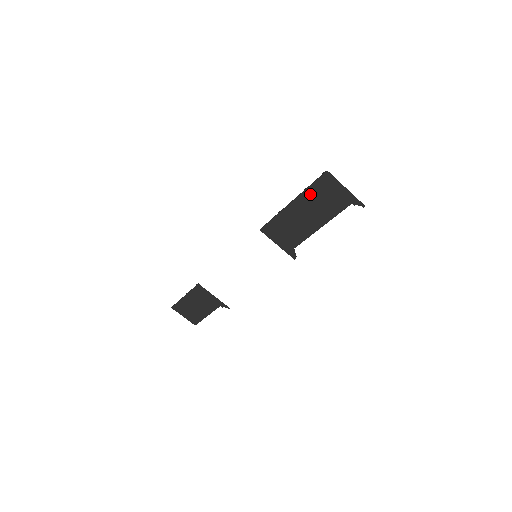
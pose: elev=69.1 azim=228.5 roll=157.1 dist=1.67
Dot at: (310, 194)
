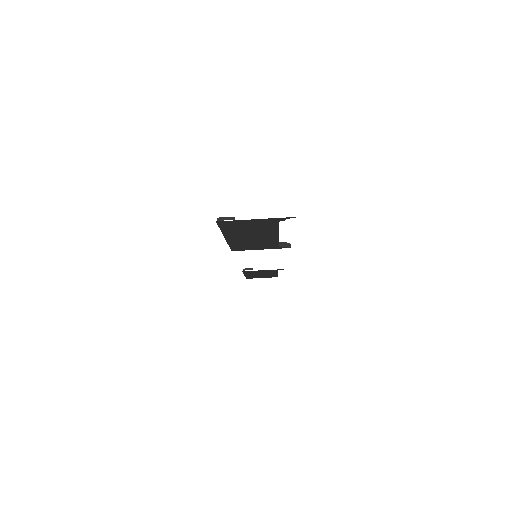
Dot at: (230, 232)
